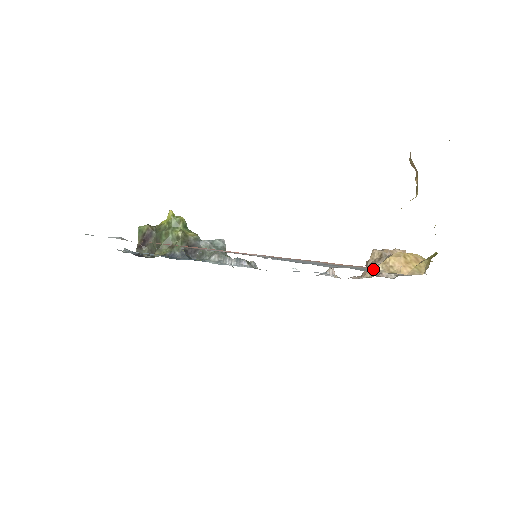
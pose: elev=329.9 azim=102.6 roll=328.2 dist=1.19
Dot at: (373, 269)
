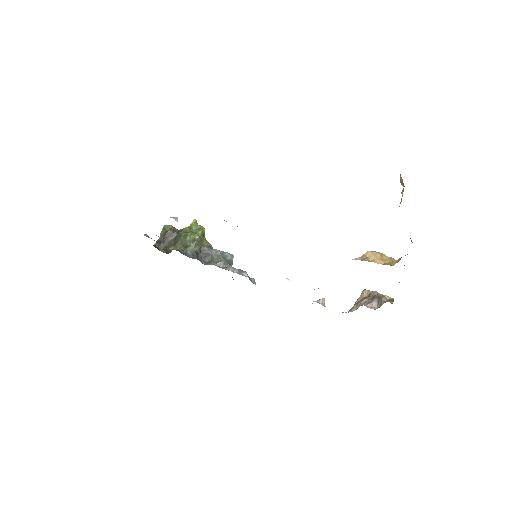
Dot at: occluded
